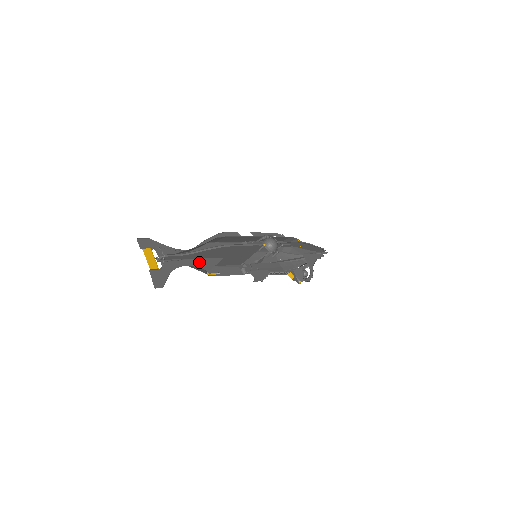
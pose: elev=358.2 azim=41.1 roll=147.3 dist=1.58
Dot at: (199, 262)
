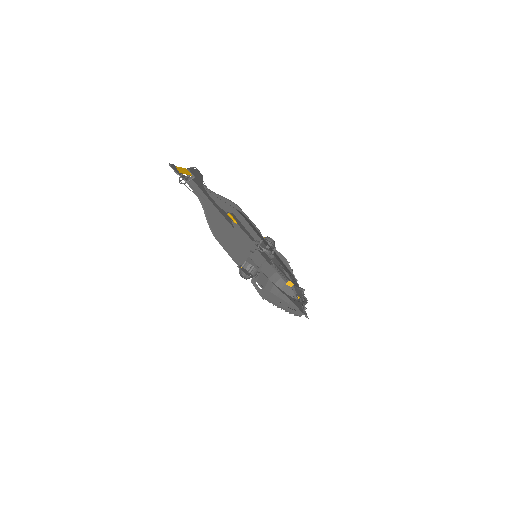
Dot at: (218, 209)
